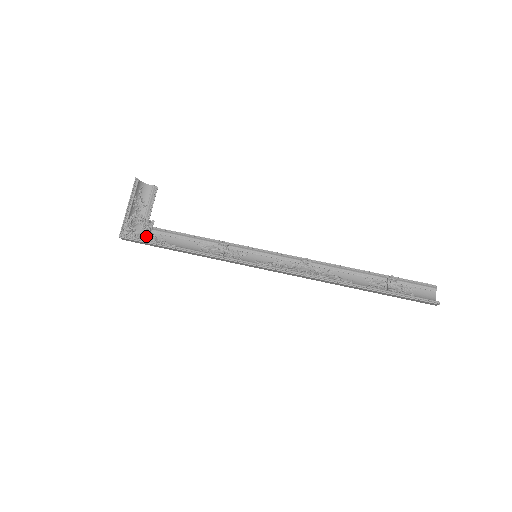
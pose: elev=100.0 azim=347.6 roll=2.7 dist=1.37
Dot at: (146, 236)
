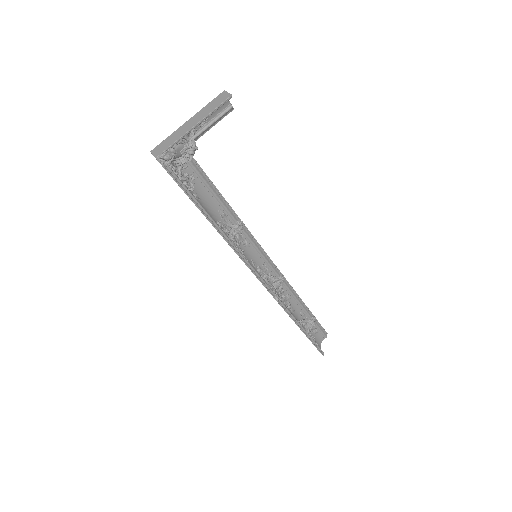
Dot at: (179, 165)
